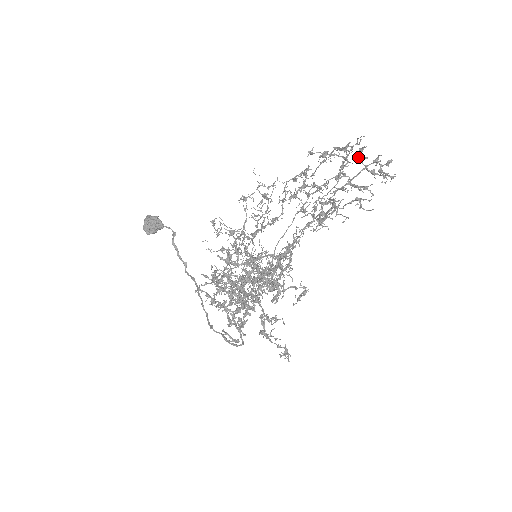
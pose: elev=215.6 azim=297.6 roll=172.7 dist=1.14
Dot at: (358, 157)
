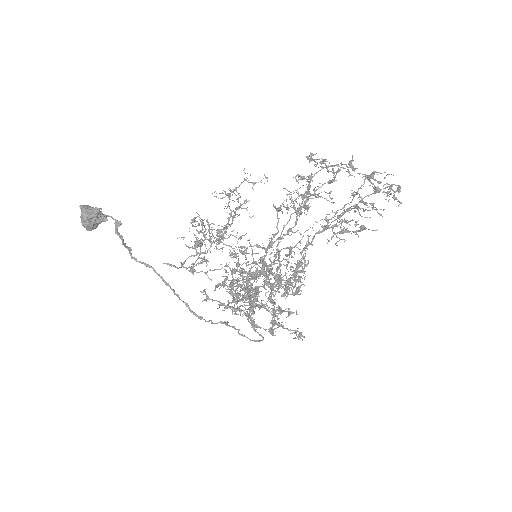
Dot at: occluded
